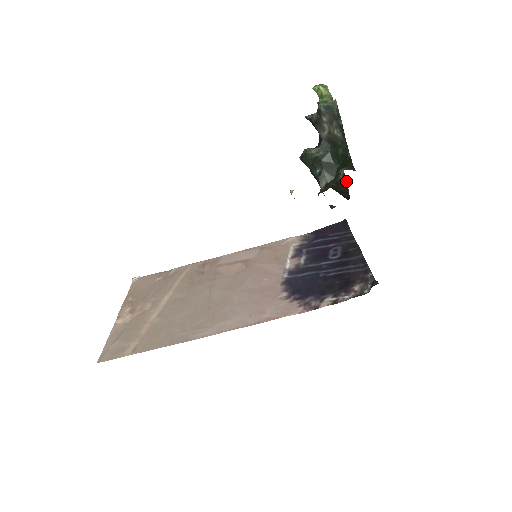
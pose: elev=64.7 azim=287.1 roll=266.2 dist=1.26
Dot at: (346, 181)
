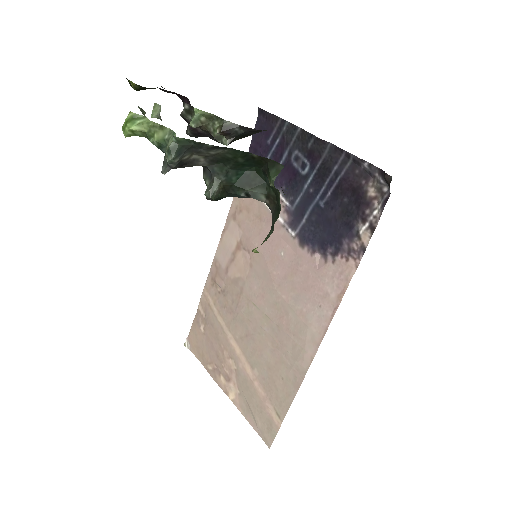
Dot at: (250, 129)
